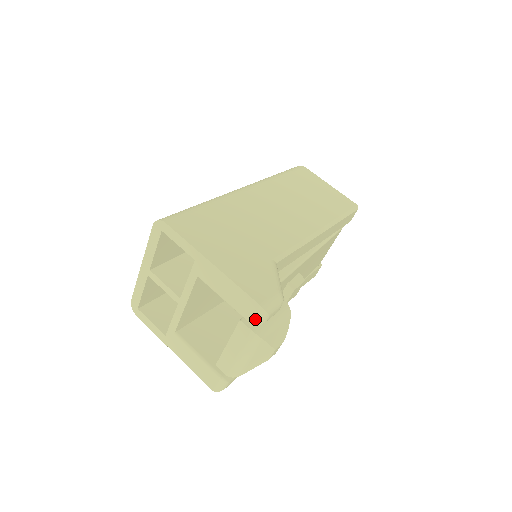
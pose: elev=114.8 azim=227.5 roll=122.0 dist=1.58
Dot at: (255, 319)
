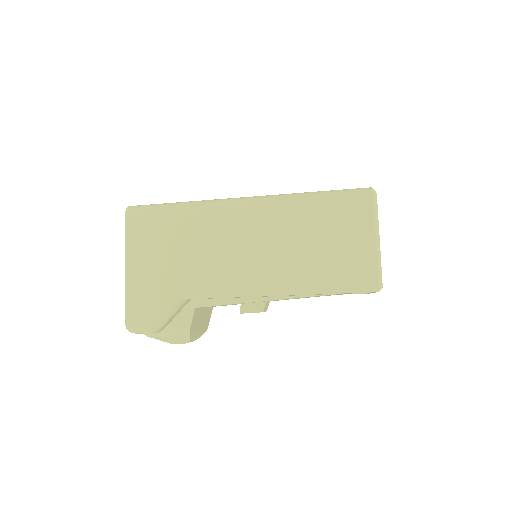
Dot at: occluded
